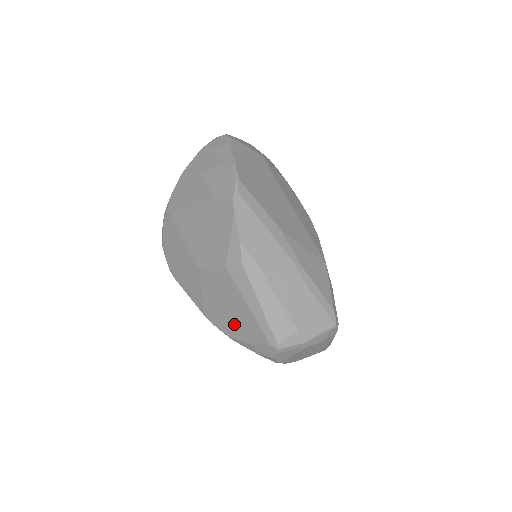
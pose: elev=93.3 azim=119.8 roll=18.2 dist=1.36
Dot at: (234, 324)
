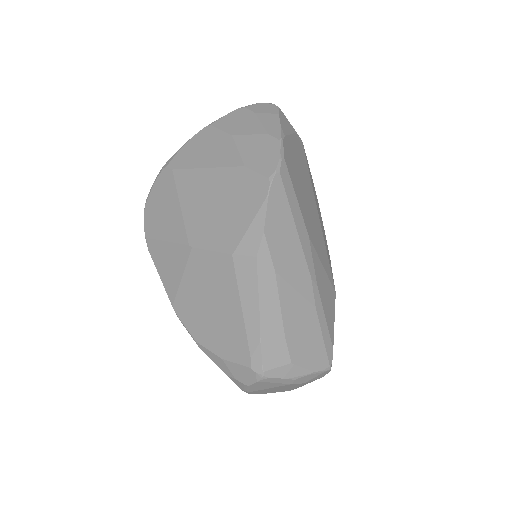
Dot at: (211, 328)
